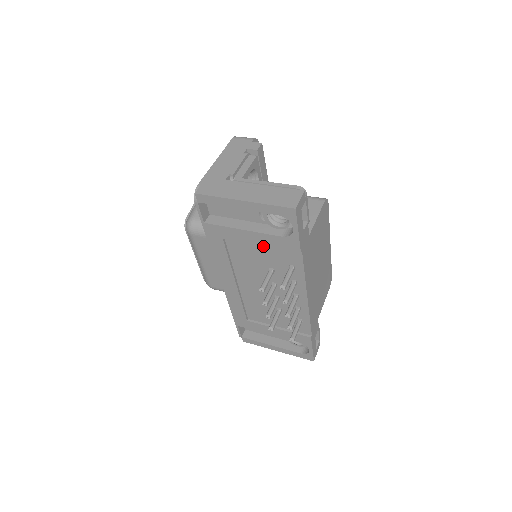
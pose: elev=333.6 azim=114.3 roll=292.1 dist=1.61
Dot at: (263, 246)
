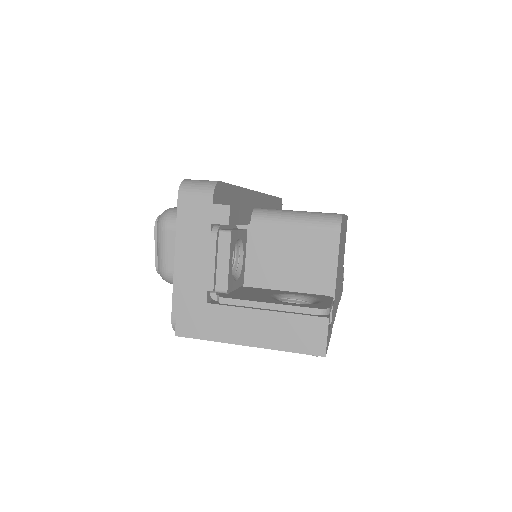
Dot at: occluded
